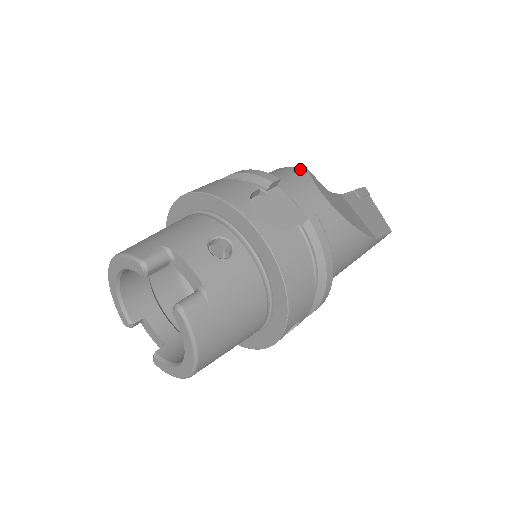
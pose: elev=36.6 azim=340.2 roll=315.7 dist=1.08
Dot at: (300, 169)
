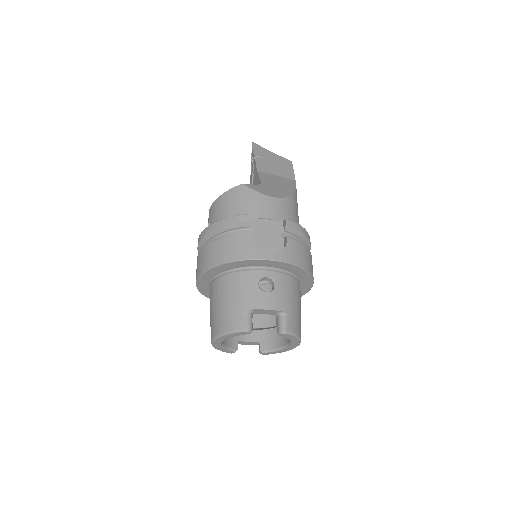
Dot at: (240, 188)
